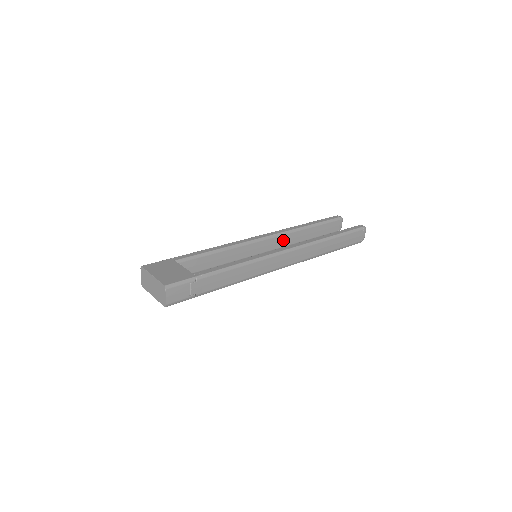
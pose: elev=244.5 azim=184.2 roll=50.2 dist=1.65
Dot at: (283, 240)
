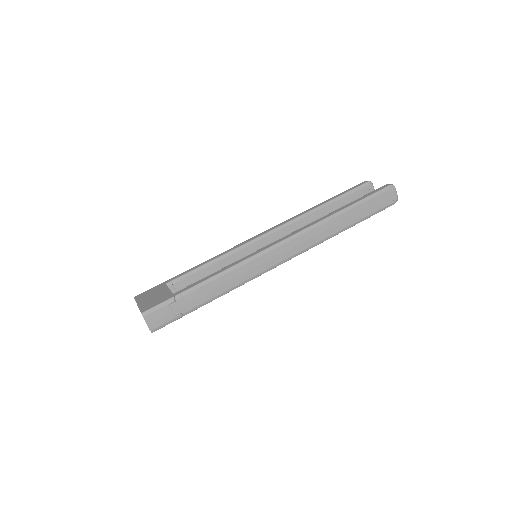
Dot at: (294, 229)
